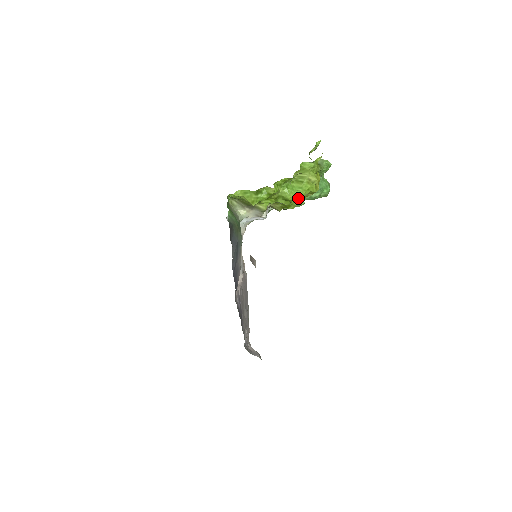
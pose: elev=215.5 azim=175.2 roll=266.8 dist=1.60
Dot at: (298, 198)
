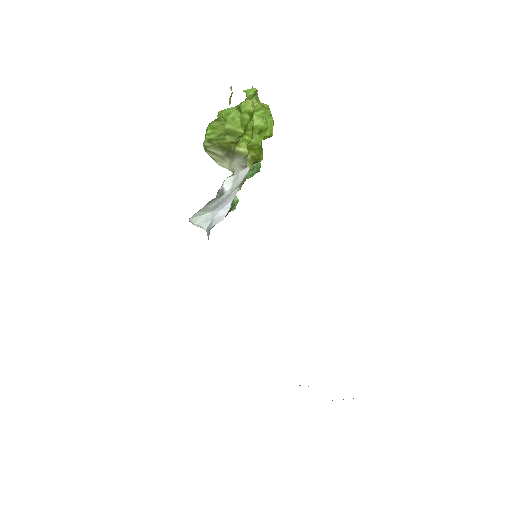
Dot at: (270, 125)
